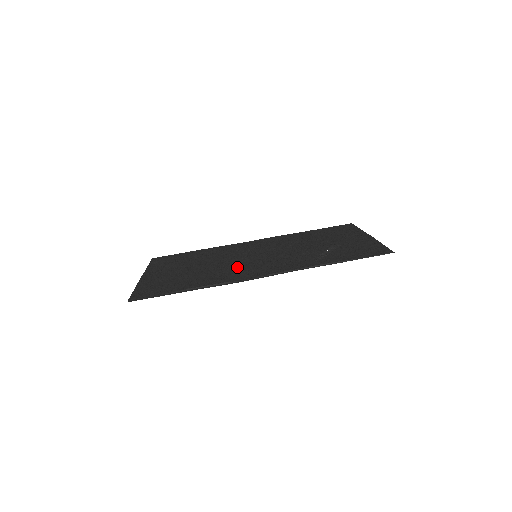
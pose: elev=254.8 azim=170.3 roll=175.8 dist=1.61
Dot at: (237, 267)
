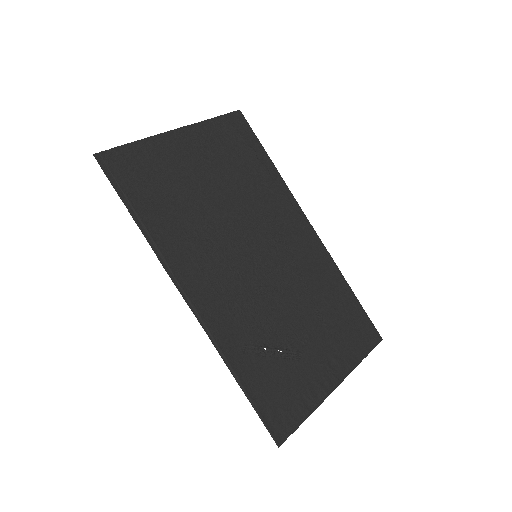
Dot at: (216, 248)
